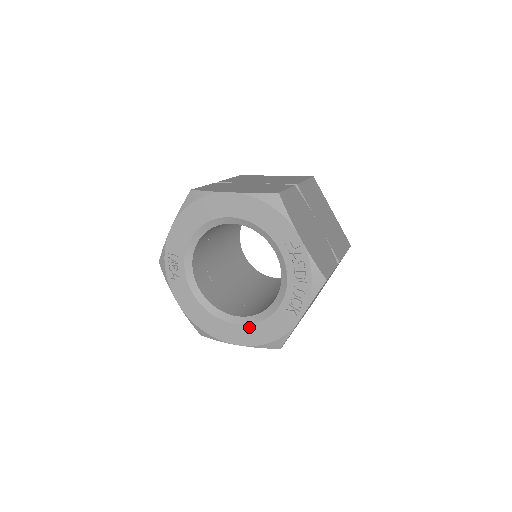
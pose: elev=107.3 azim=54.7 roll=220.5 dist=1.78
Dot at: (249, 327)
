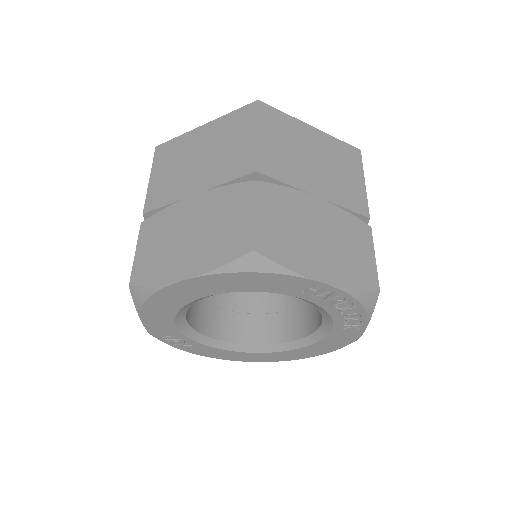
Dot at: (306, 348)
